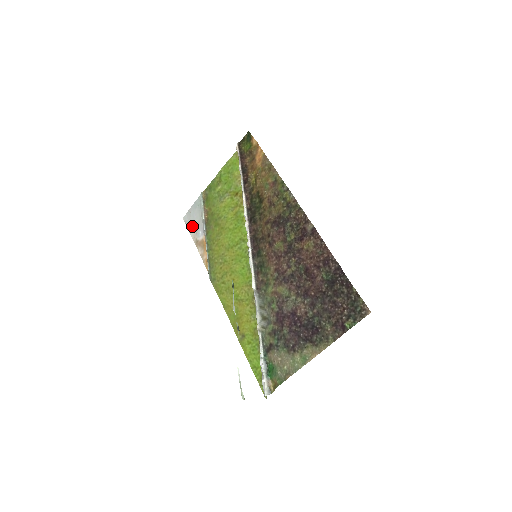
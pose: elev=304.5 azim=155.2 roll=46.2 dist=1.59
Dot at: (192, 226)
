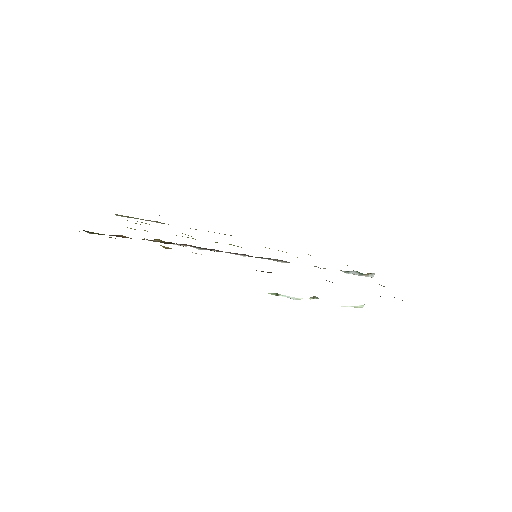
Dot at: occluded
